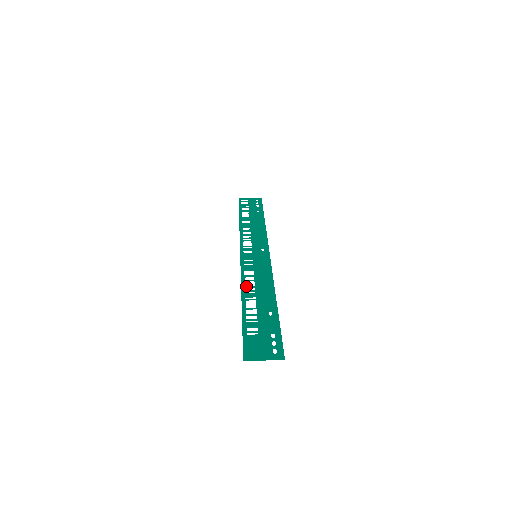
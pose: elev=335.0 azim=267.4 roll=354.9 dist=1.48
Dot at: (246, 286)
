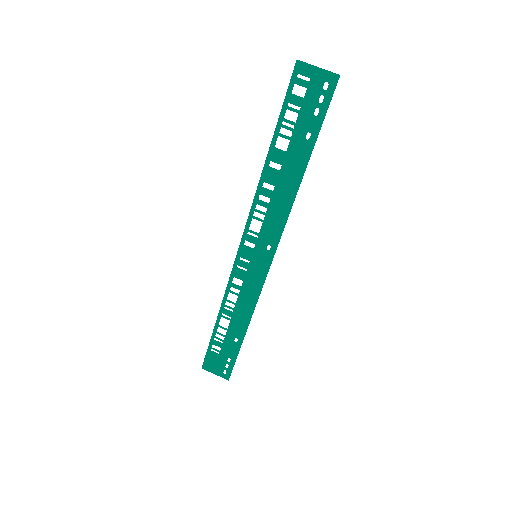
Dot at: (228, 300)
